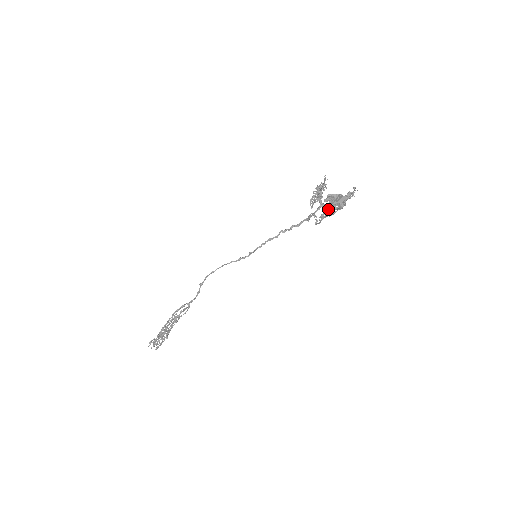
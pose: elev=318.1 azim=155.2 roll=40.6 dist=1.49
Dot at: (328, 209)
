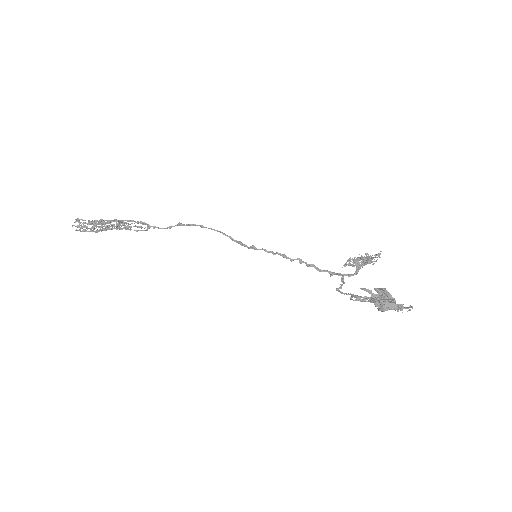
Dot at: (368, 297)
